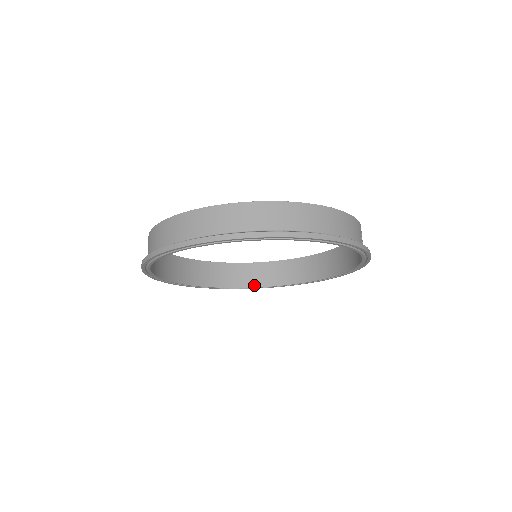
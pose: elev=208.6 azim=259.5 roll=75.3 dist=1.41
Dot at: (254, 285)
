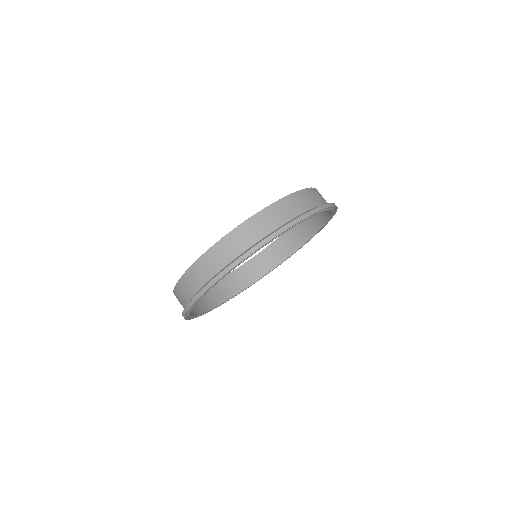
Dot at: (282, 260)
